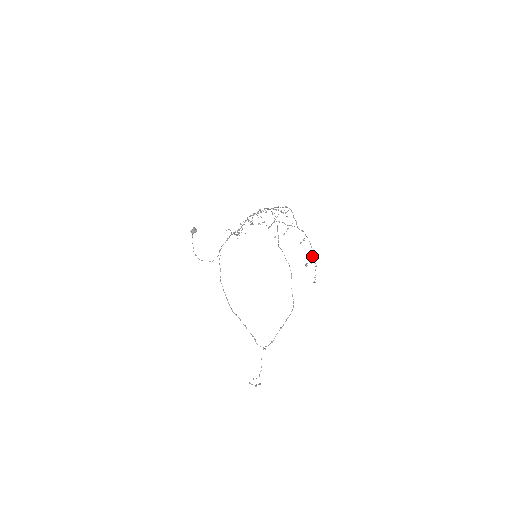
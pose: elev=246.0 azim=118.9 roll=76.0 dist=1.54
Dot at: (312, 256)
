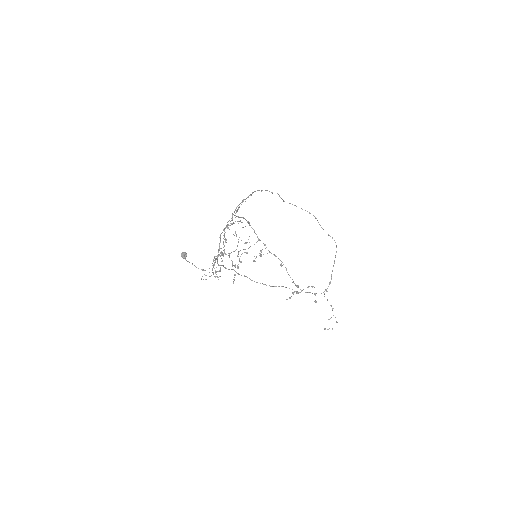
Dot at: (296, 286)
